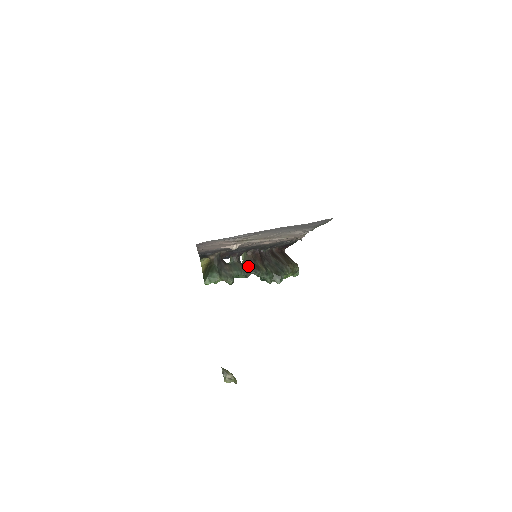
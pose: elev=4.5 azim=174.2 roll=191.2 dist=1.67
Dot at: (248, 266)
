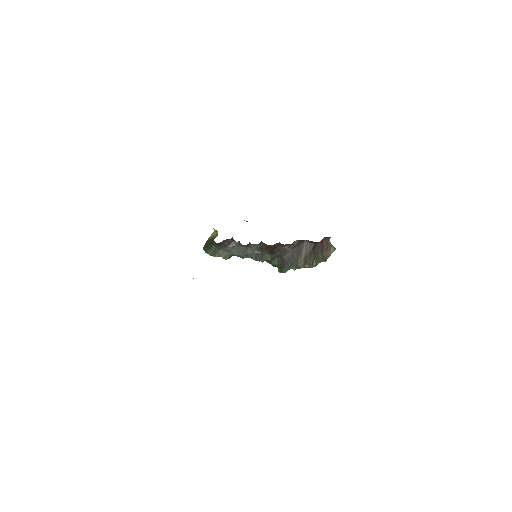
Dot at: (253, 252)
